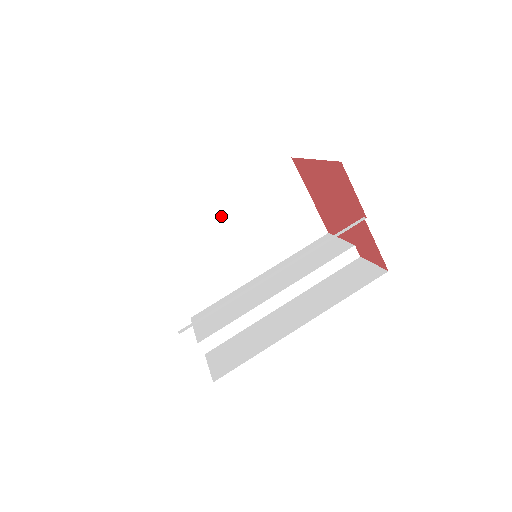
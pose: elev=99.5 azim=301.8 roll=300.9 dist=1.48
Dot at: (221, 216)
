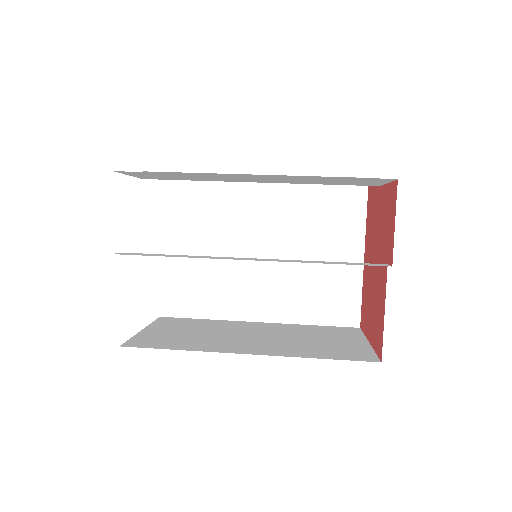
Dot at: (251, 326)
